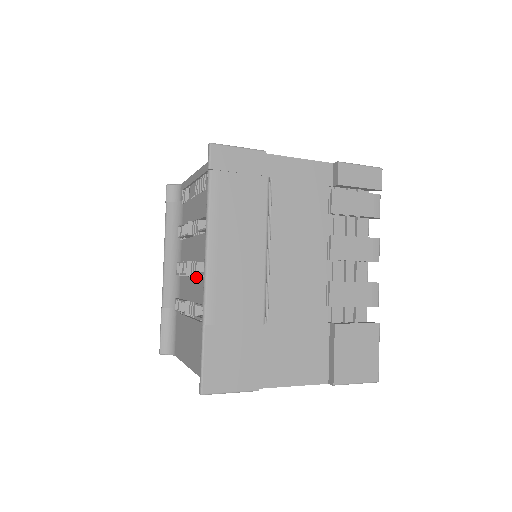
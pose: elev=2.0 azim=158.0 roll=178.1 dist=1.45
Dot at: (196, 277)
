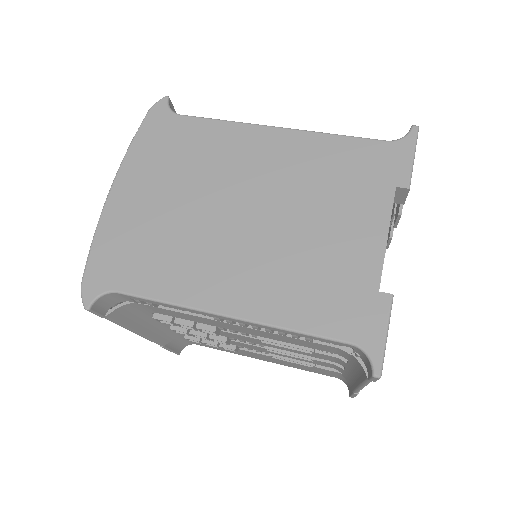
Dot at: occluded
